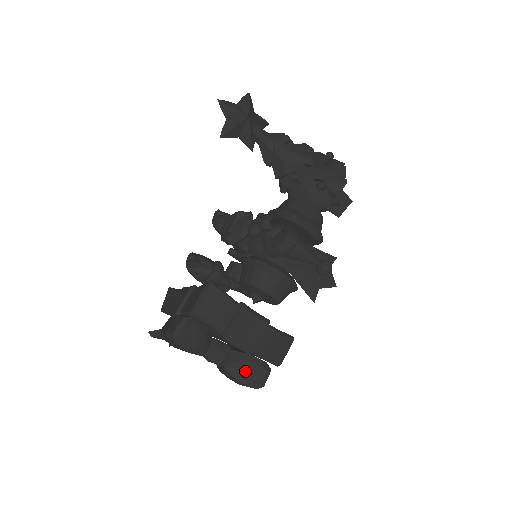
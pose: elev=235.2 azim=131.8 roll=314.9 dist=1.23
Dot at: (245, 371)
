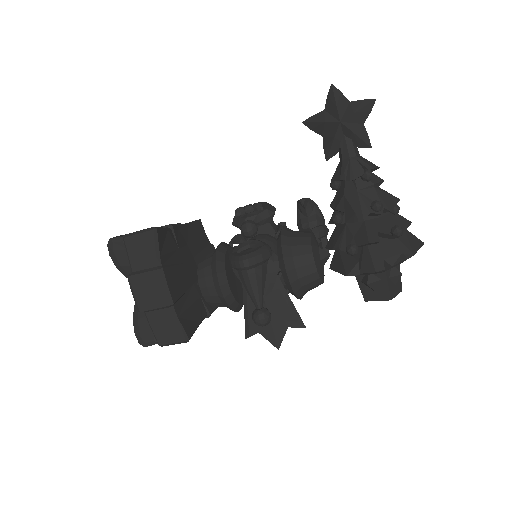
Dot at: (141, 321)
